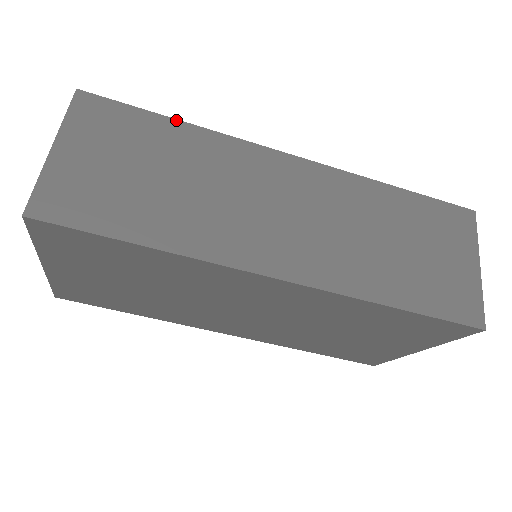
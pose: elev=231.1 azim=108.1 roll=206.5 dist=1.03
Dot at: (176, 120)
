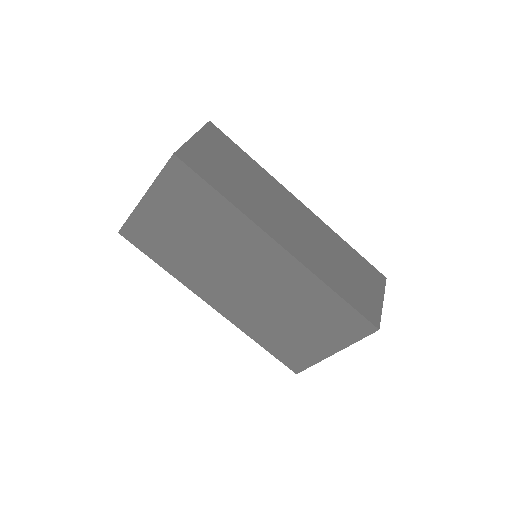
Dot at: (251, 158)
